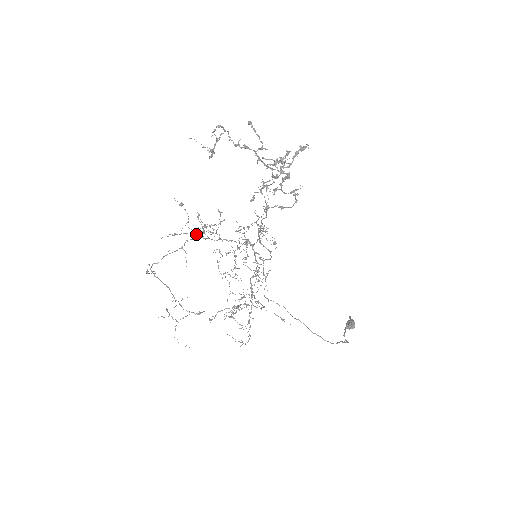
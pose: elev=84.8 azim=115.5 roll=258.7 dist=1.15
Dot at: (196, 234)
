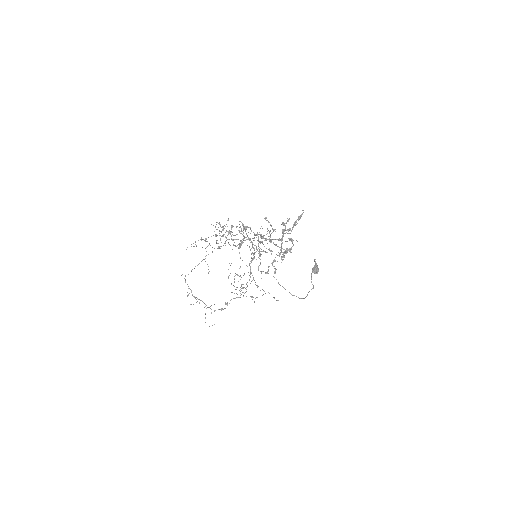
Dot at: occluded
